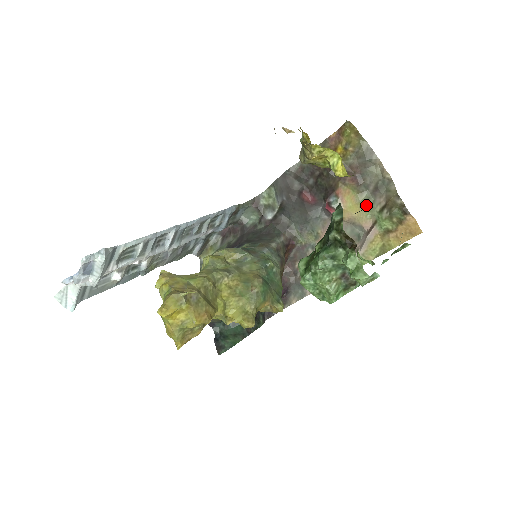
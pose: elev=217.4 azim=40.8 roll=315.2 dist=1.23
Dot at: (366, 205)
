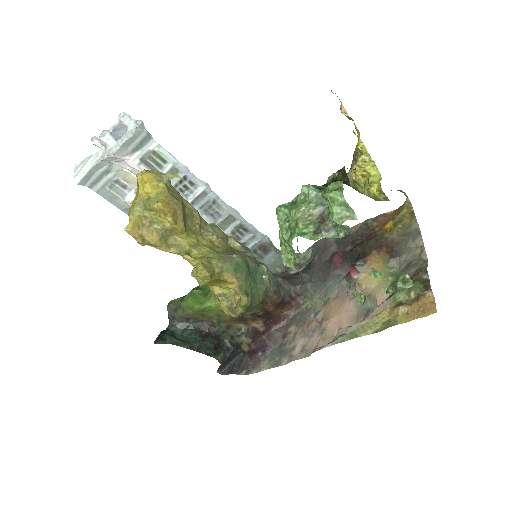
Dot at: occluded
